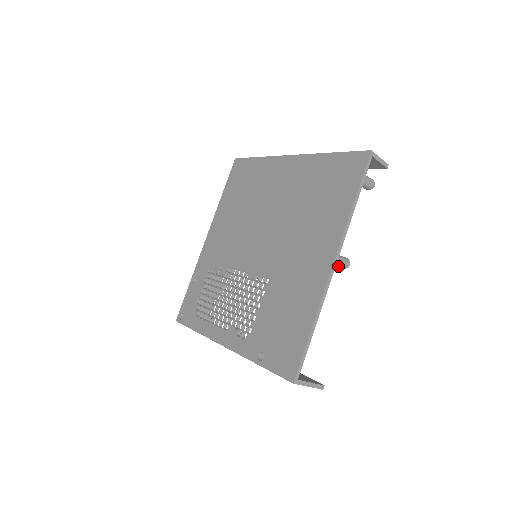
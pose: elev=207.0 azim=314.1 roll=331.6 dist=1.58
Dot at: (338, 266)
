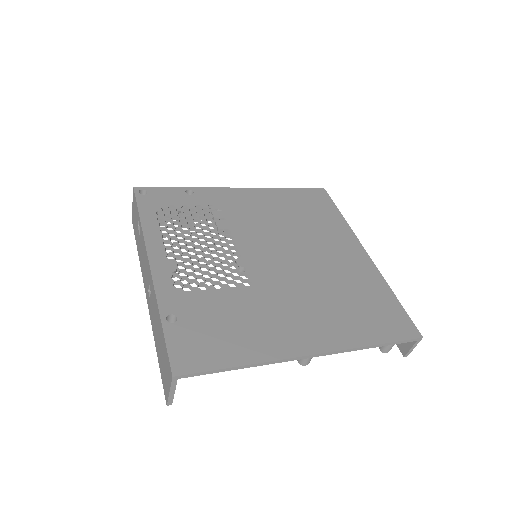
Dot at: occluded
